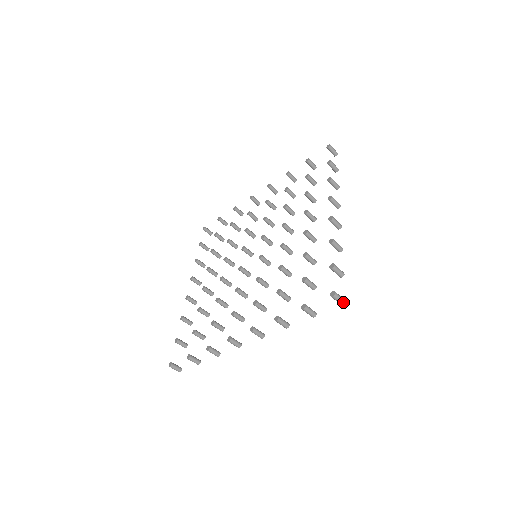
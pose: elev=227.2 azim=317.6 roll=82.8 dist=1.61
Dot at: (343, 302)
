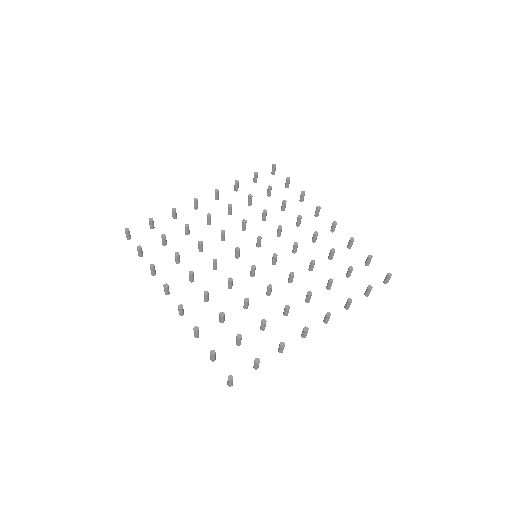
Dot at: (388, 281)
